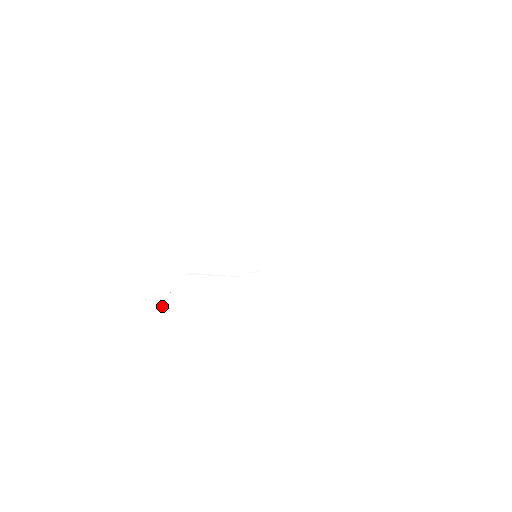
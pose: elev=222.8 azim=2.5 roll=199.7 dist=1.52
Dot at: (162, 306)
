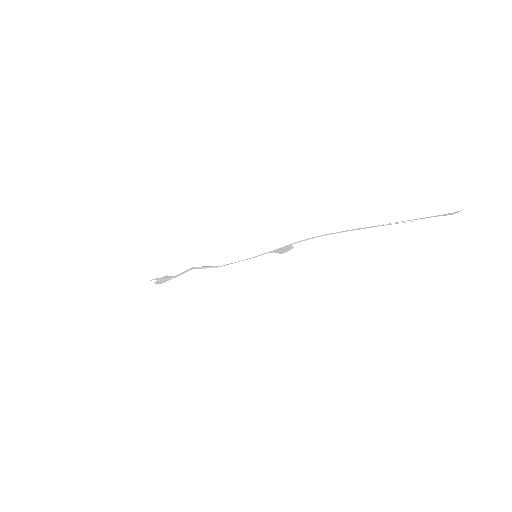
Dot at: (158, 282)
